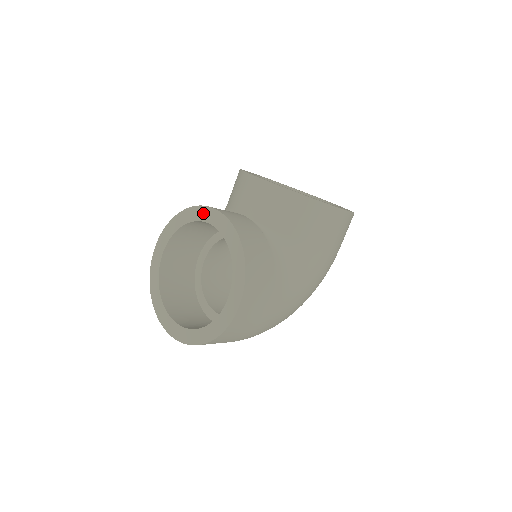
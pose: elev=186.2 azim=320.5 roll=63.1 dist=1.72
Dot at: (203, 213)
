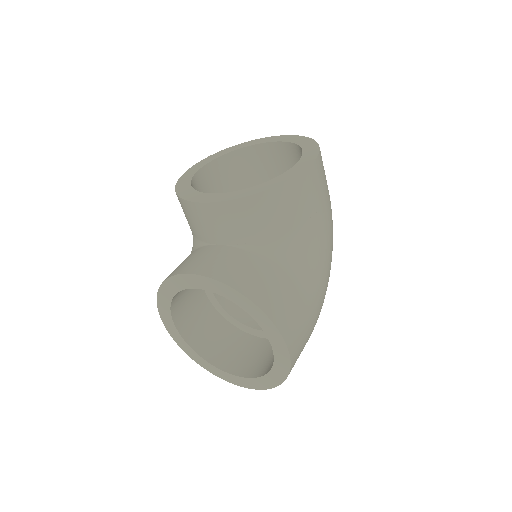
Dot at: (183, 281)
